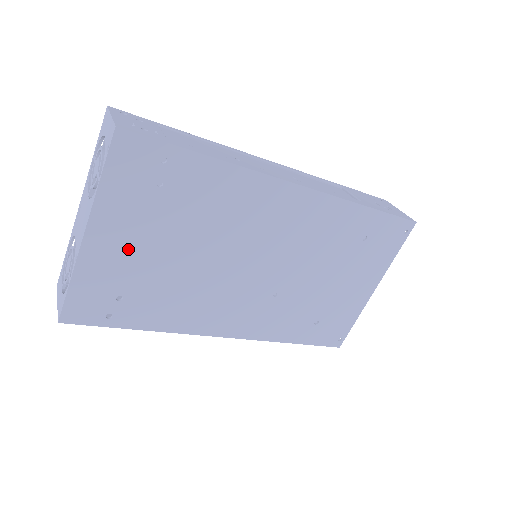
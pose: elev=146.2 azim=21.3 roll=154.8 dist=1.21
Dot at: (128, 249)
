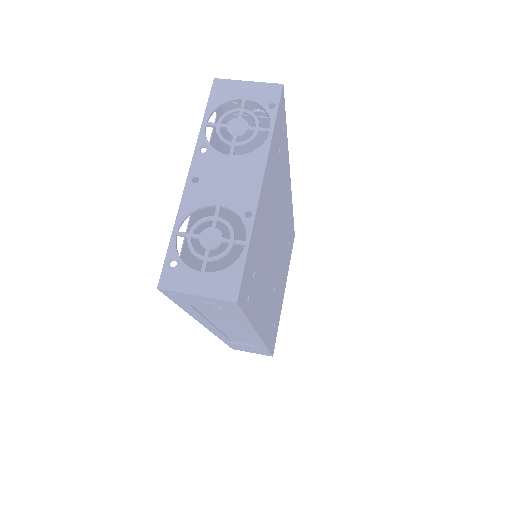
Dot at: (265, 213)
